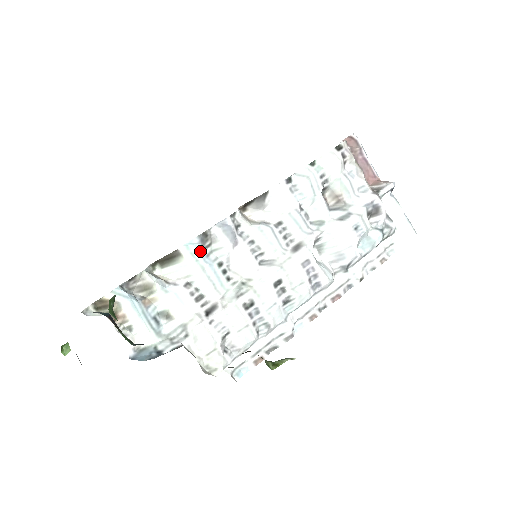
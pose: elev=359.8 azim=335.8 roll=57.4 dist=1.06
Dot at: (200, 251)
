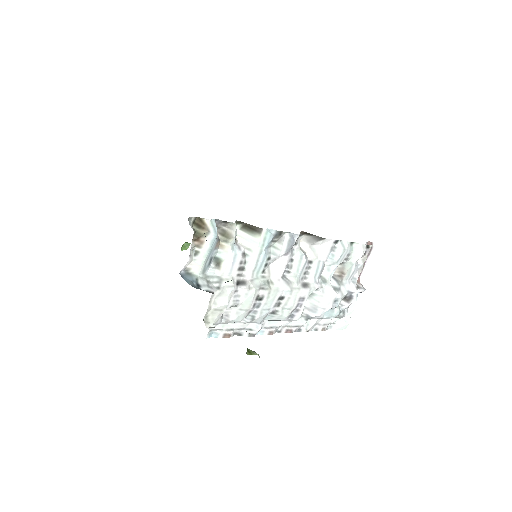
Dot at: (269, 241)
